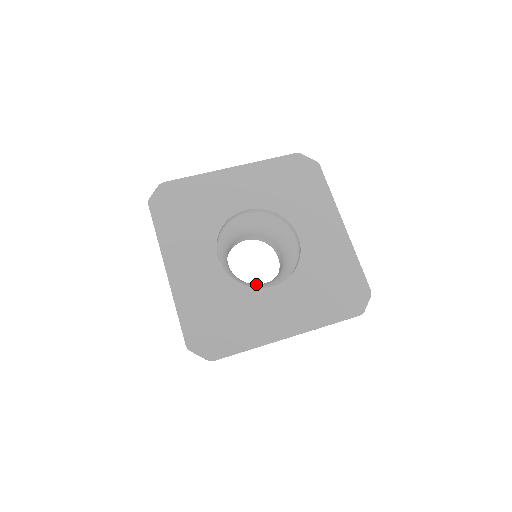
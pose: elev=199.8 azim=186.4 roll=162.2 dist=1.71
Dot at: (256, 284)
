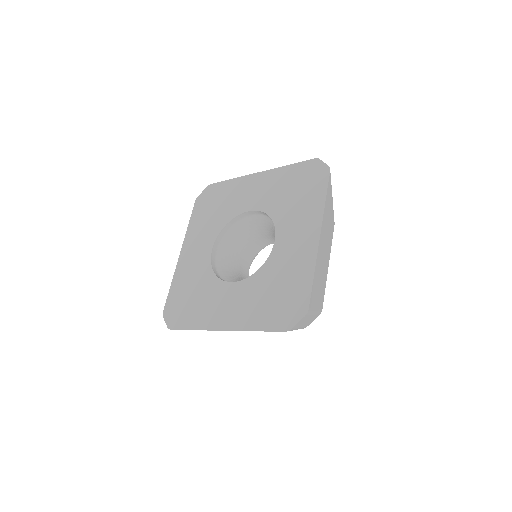
Dot at: occluded
